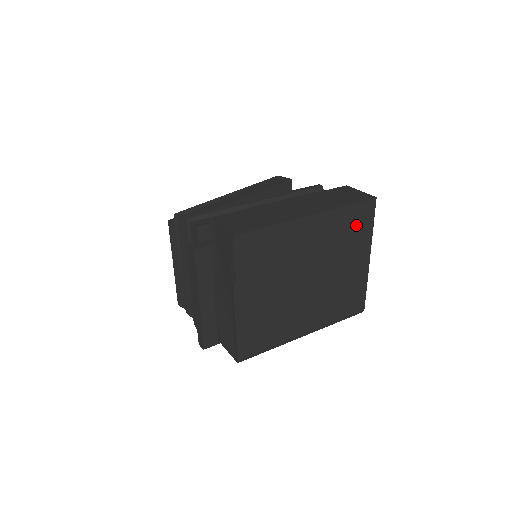
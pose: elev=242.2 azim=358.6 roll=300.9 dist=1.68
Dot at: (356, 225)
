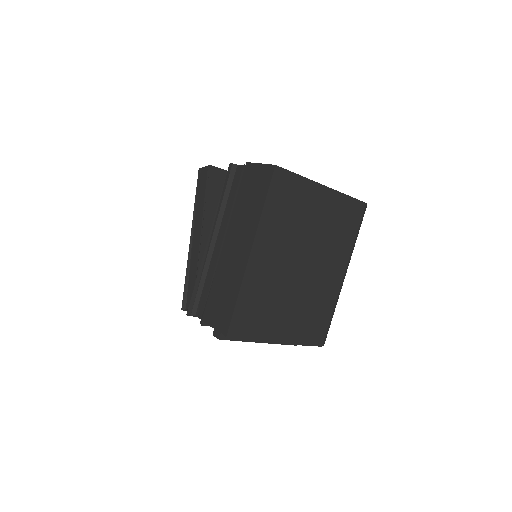
Dot at: (287, 198)
